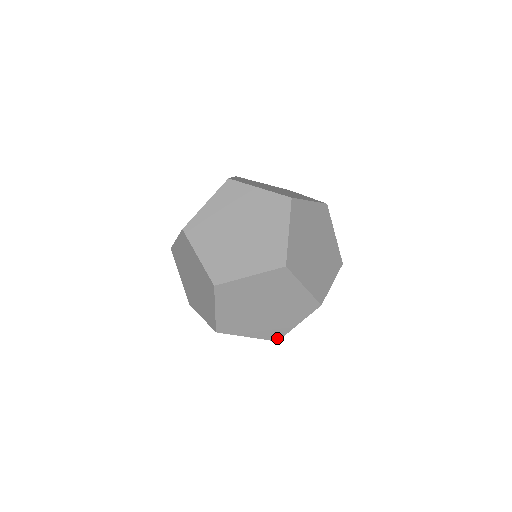
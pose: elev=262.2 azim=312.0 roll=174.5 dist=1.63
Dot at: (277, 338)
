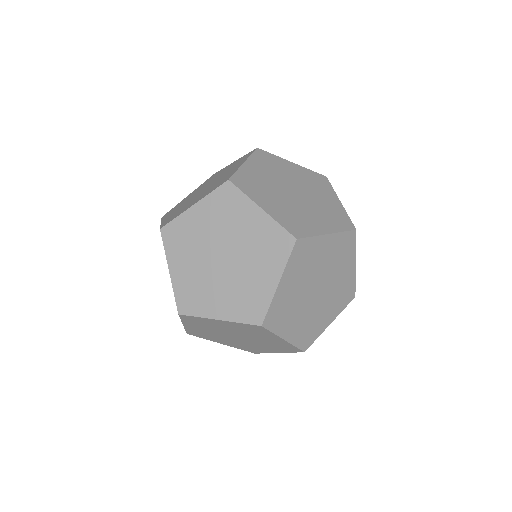
Dot at: (254, 352)
